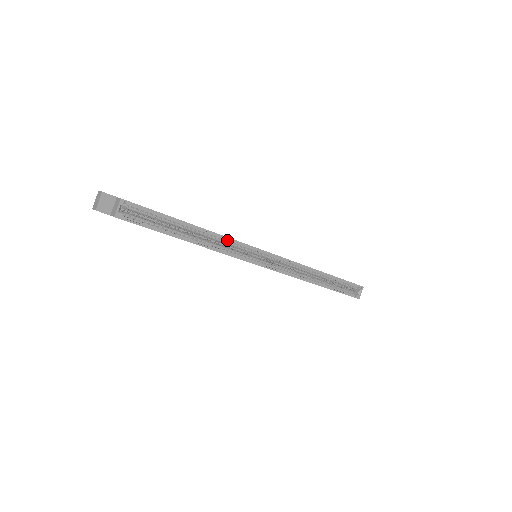
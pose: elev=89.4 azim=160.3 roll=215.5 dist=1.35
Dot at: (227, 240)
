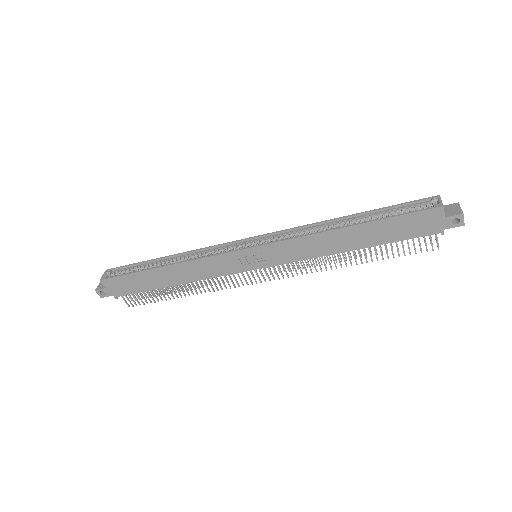
Dot at: (203, 252)
